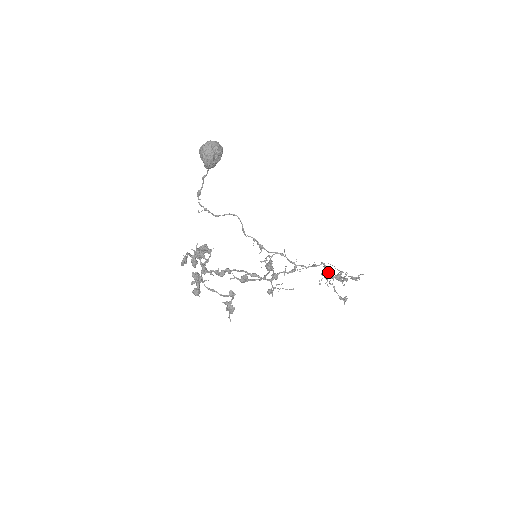
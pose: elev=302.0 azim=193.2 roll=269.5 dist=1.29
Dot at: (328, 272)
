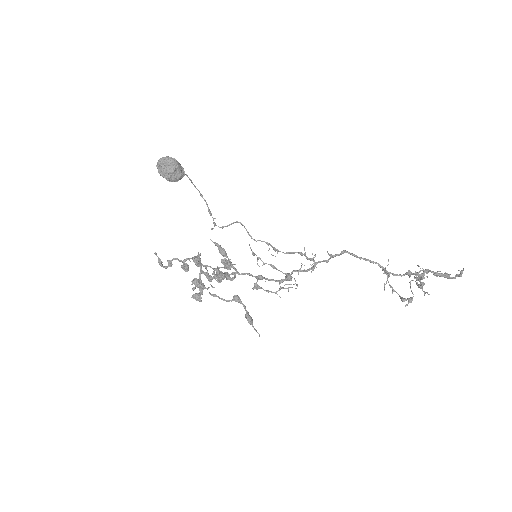
Dot at: occluded
